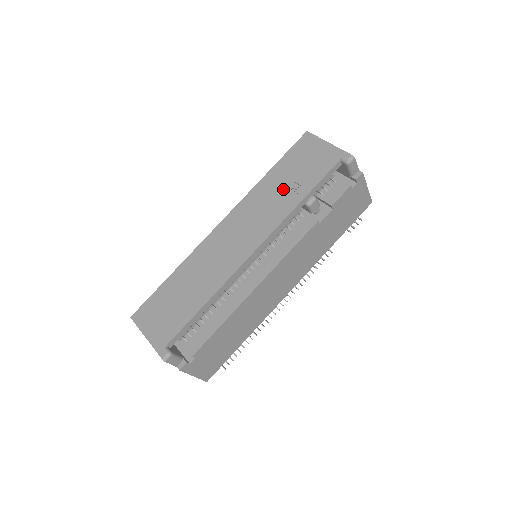
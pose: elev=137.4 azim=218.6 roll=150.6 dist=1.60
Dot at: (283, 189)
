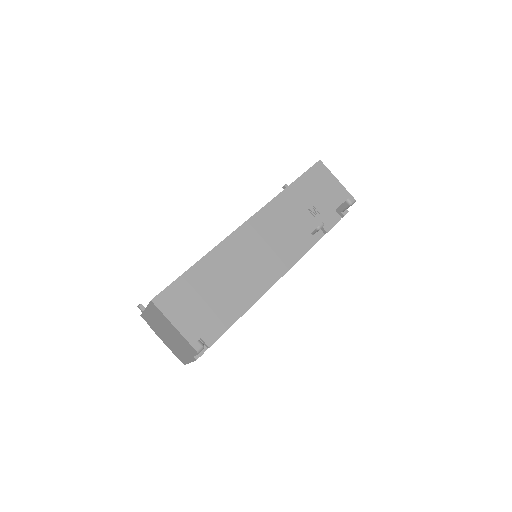
Dot at: (303, 208)
